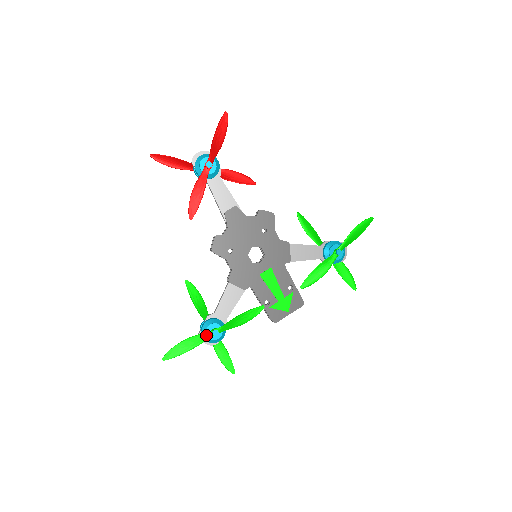
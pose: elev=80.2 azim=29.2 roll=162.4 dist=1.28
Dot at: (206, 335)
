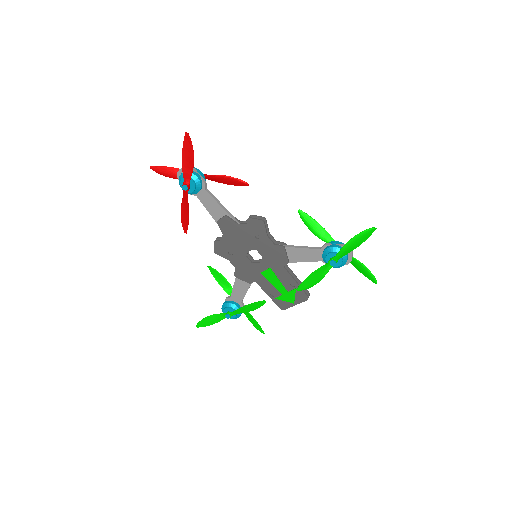
Dot at: (223, 316)
